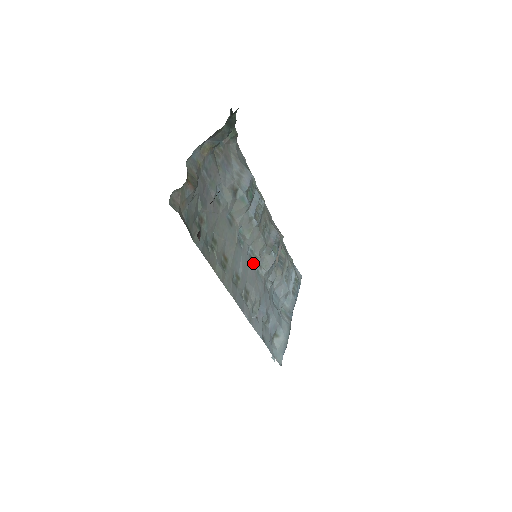
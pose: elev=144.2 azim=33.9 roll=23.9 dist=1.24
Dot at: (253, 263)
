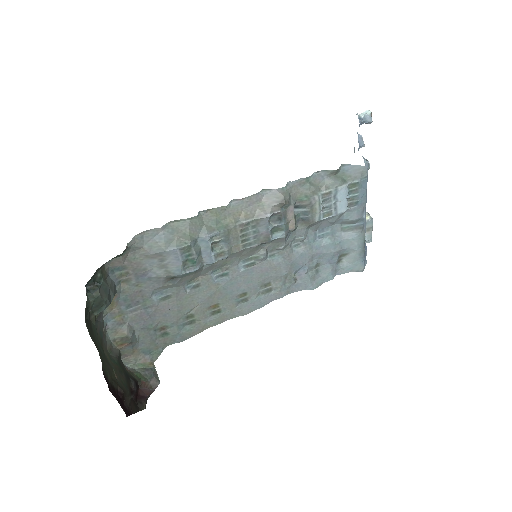
Dot at: (257, 263)
